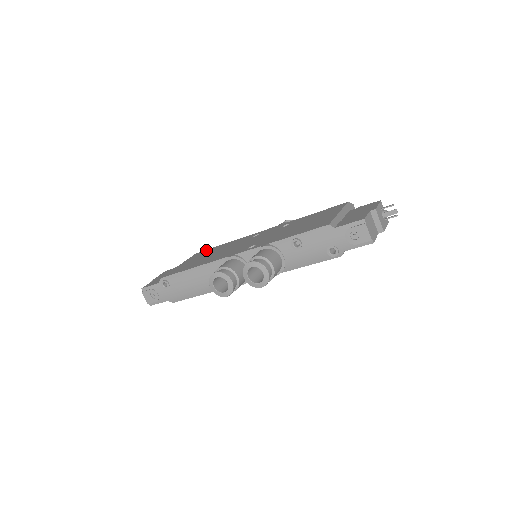
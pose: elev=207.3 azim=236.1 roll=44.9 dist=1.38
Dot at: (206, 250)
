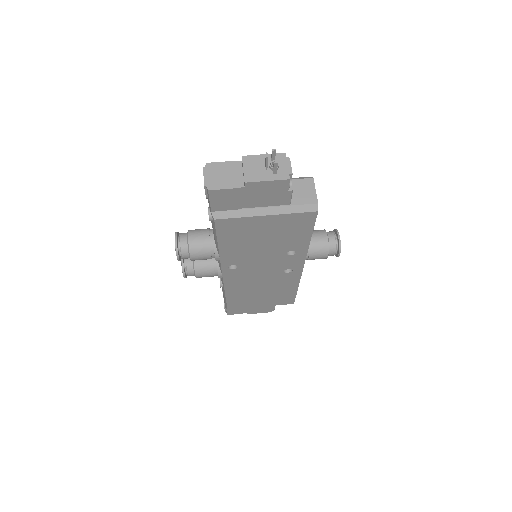
Dot at: occluded
